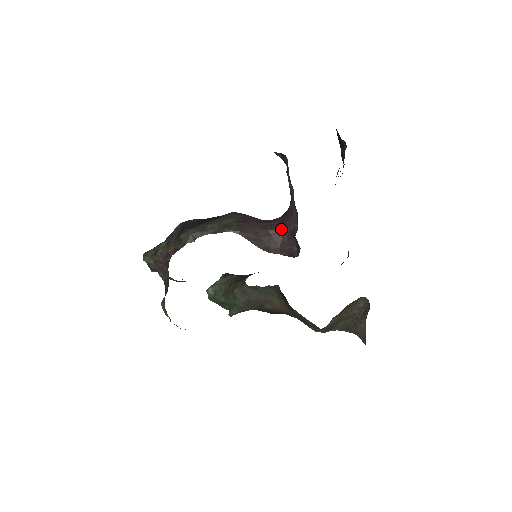
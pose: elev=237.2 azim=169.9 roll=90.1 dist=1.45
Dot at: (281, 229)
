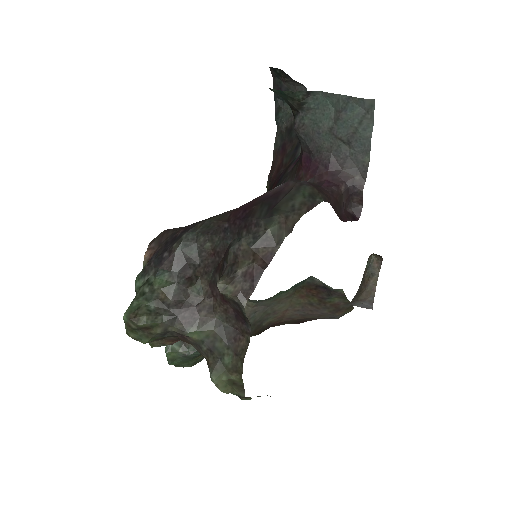
Dot at: (339, 189)
